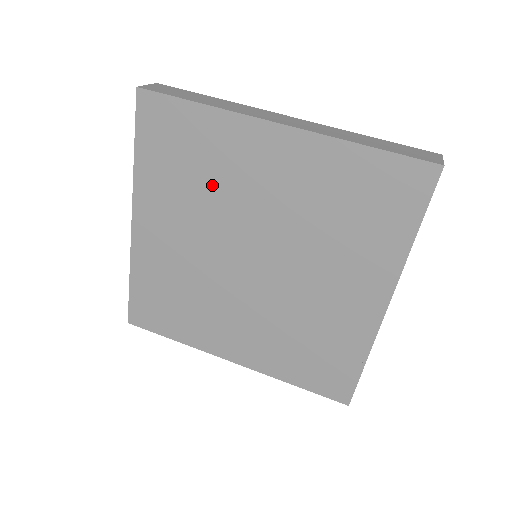
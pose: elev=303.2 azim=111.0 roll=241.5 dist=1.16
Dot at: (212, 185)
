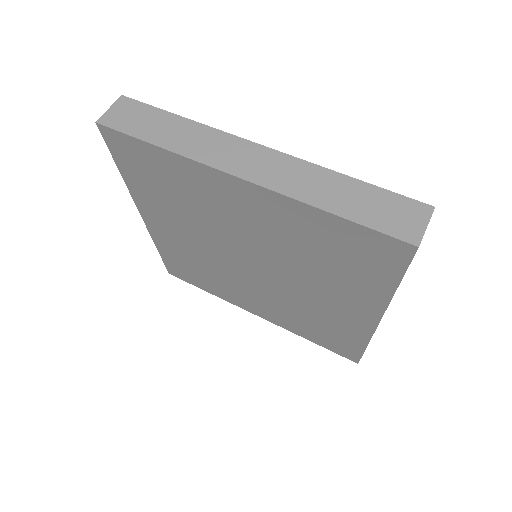
Dot at: (196, 208)
